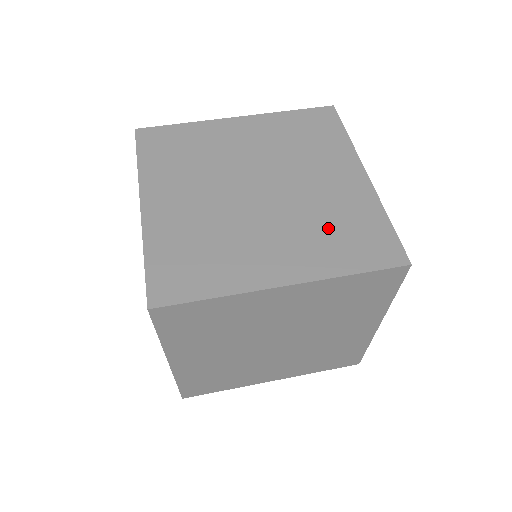
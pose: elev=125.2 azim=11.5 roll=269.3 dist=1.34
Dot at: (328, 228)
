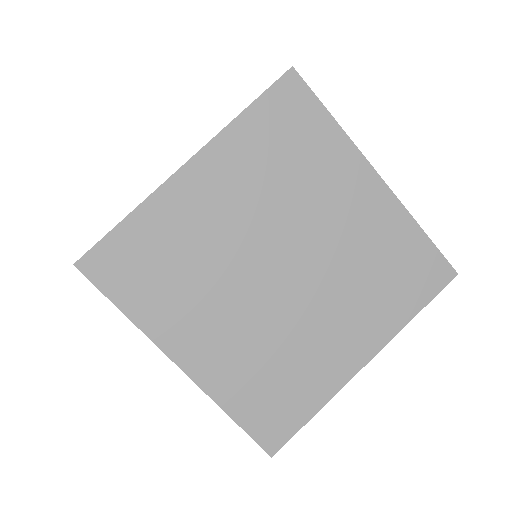
Dot at: (271, 366)
